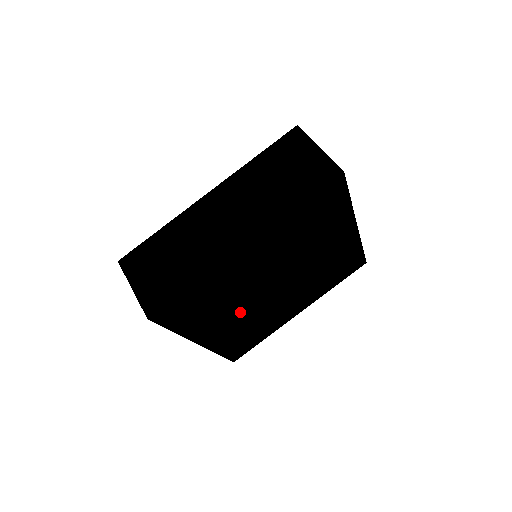
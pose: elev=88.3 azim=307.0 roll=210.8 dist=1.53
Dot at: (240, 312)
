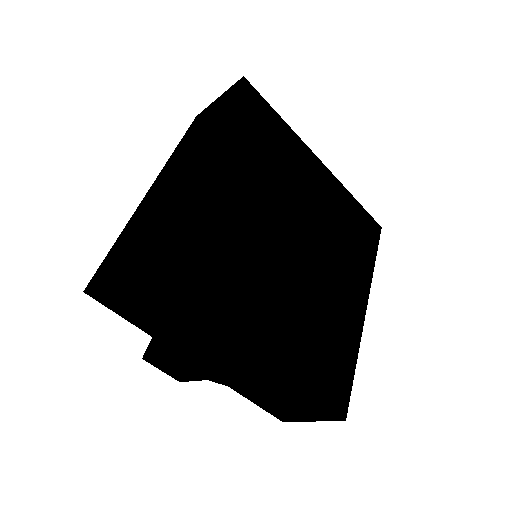
Dot at: (273, 287)
